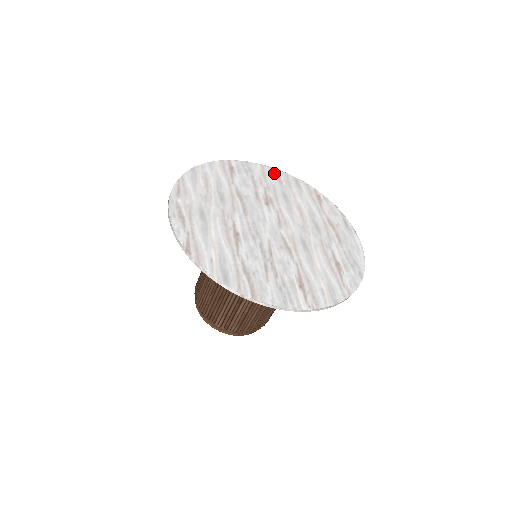
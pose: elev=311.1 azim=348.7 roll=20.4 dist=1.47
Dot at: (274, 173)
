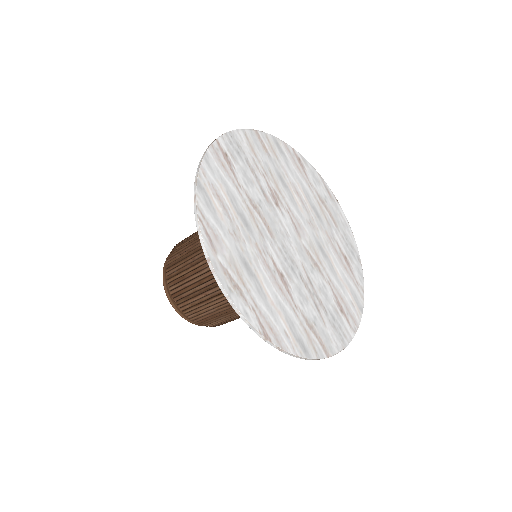
Dot at: (258, 140)
